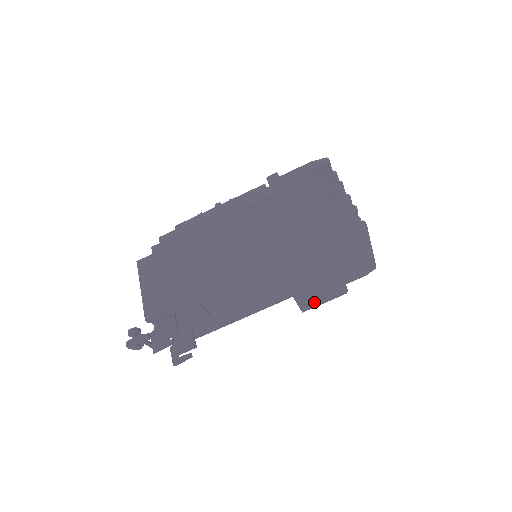
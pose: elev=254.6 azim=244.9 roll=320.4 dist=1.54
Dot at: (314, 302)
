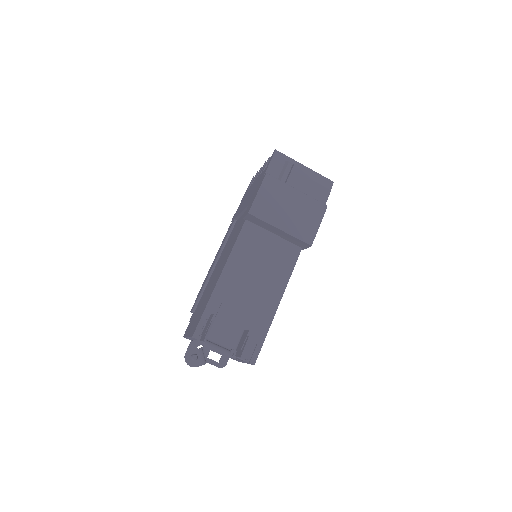
Dot at: (308, 229)
